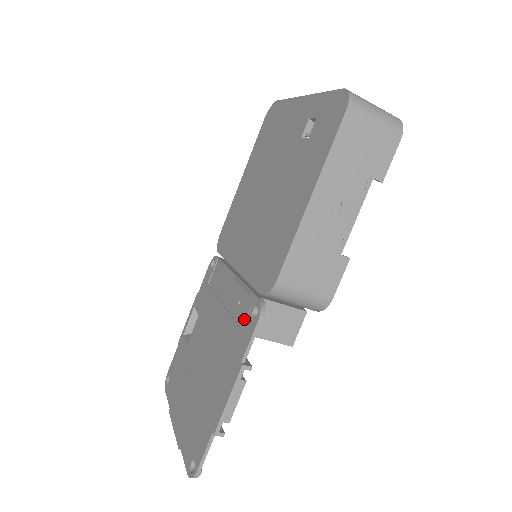
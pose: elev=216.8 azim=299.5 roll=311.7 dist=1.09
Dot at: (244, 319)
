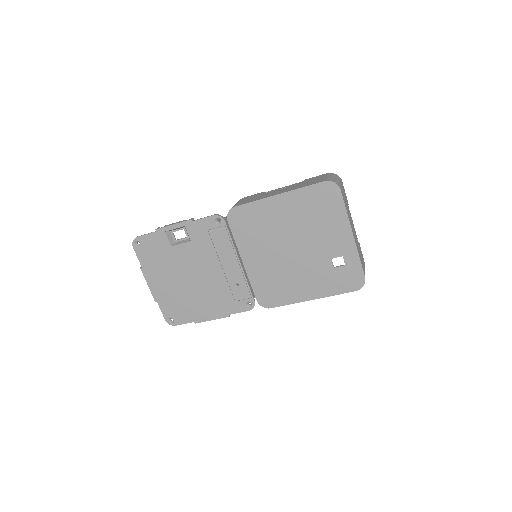
Dot at: (239, 299)
